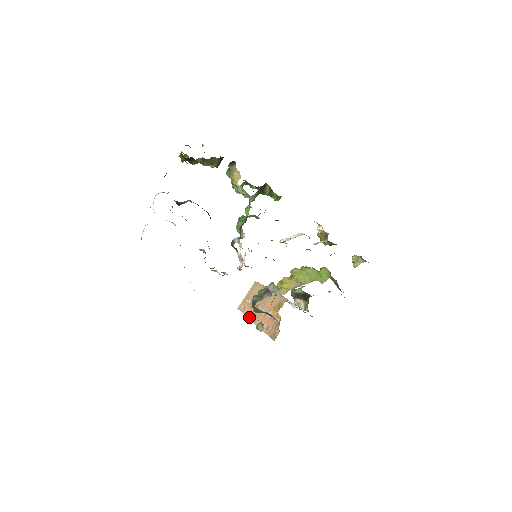
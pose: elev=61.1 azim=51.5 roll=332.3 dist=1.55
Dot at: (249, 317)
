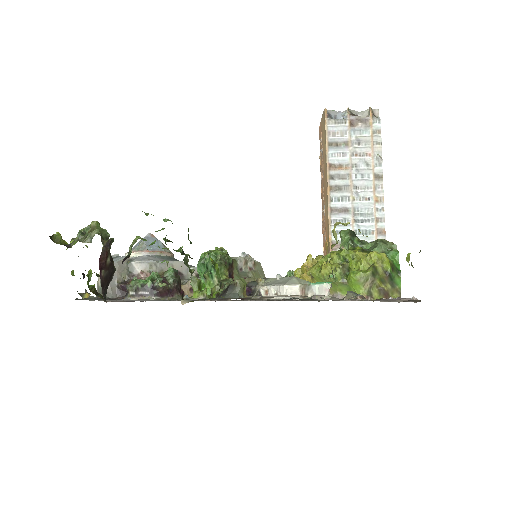
Dot at: (321, 189)
